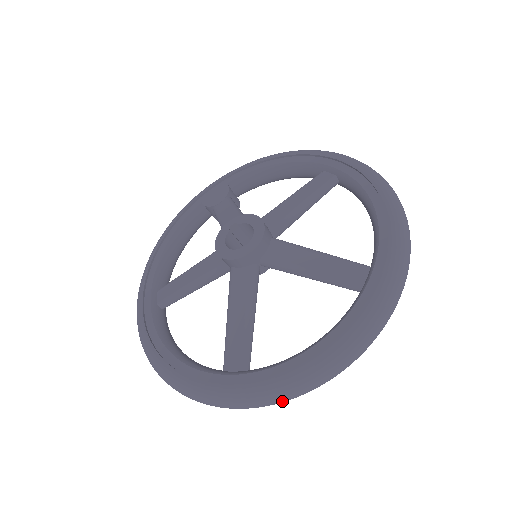
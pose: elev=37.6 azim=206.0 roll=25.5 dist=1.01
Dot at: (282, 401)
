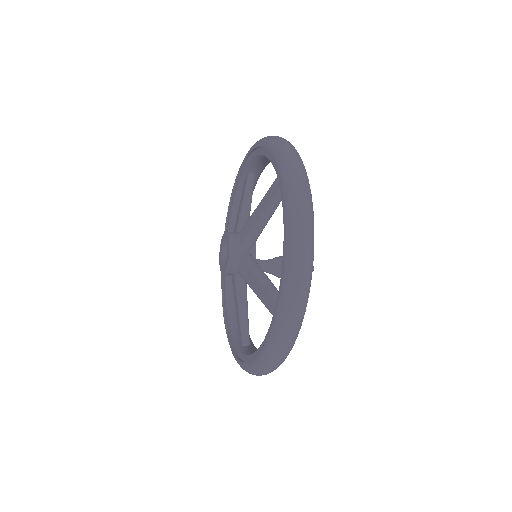
Dot at: (302, 286)
